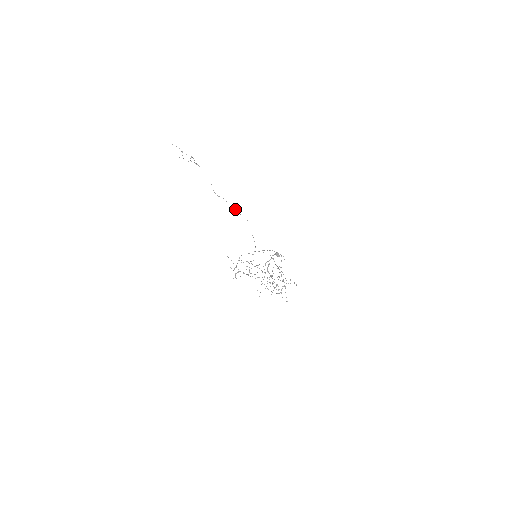
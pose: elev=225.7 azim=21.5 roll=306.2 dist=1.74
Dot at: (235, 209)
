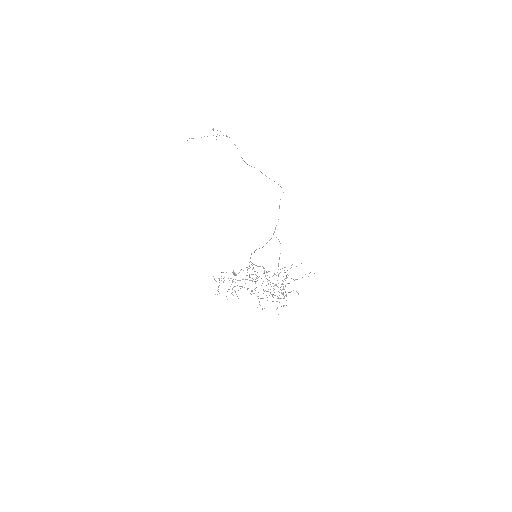
Dot at: (266, 176)
